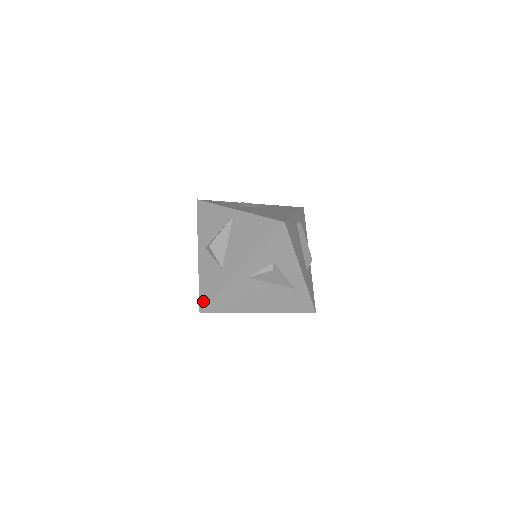
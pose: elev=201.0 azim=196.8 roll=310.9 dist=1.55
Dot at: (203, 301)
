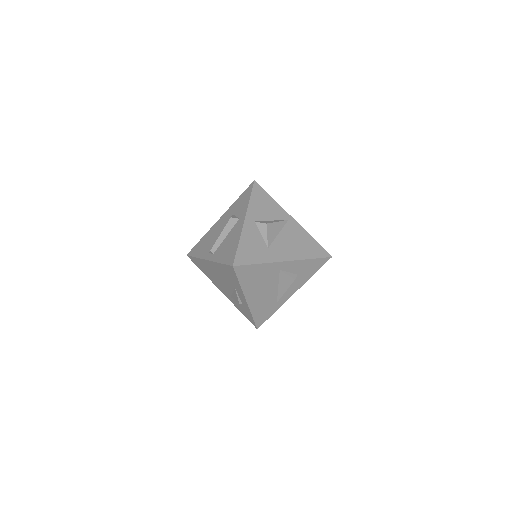
Dot at: (240, 259)
